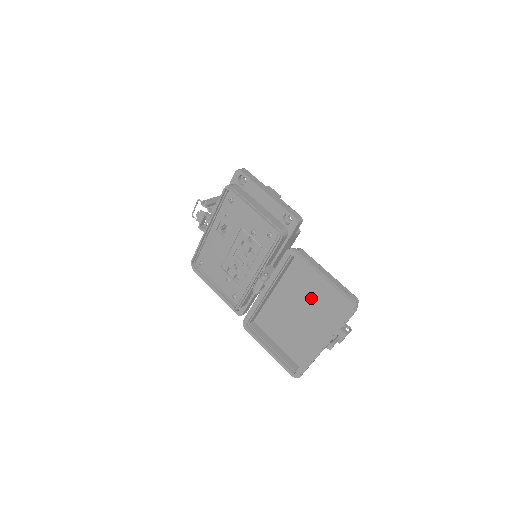
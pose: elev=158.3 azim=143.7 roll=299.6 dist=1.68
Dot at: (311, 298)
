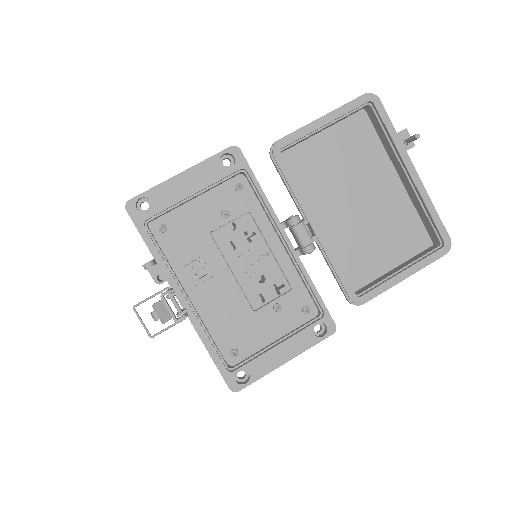
Dot at: (343, 170)
